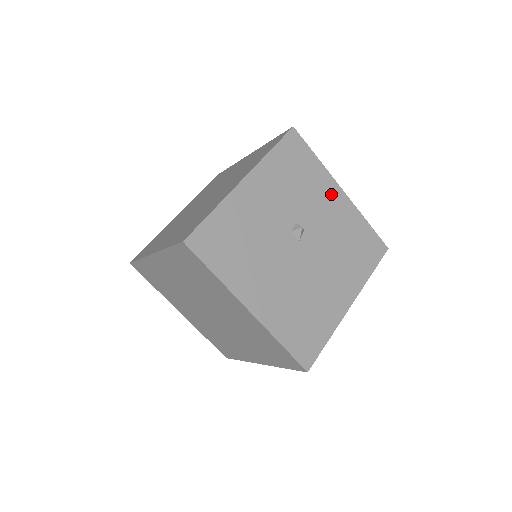
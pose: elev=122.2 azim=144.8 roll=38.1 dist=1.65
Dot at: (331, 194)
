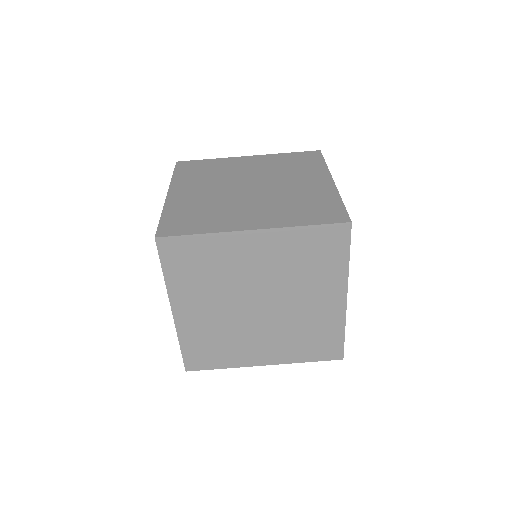
Dot at: occluded
